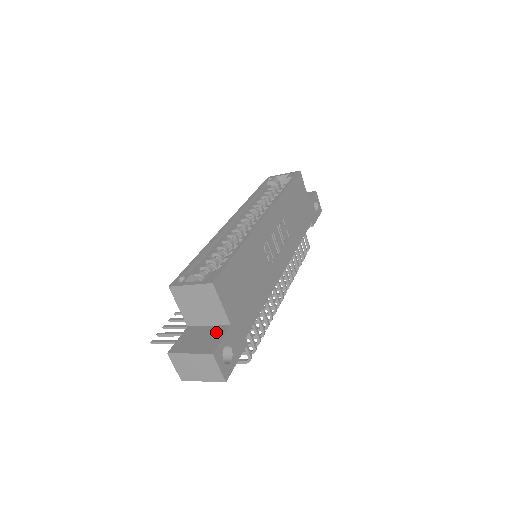
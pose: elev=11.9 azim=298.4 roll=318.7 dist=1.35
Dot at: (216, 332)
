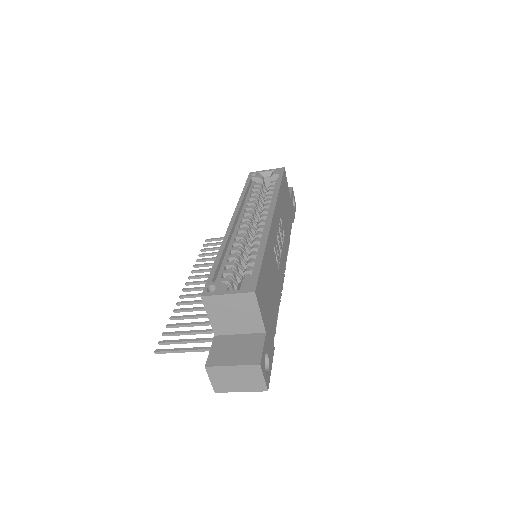
Dot at: (253, 341)
